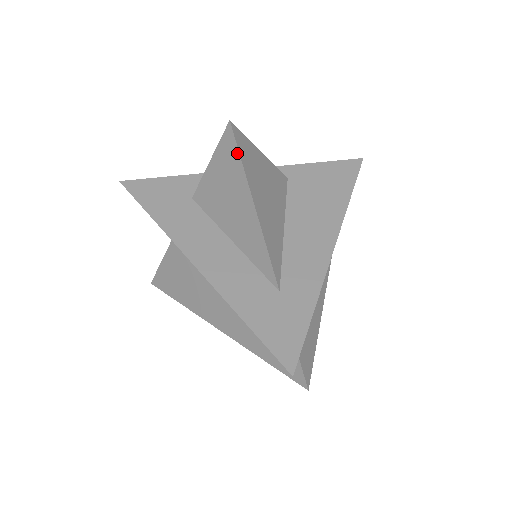
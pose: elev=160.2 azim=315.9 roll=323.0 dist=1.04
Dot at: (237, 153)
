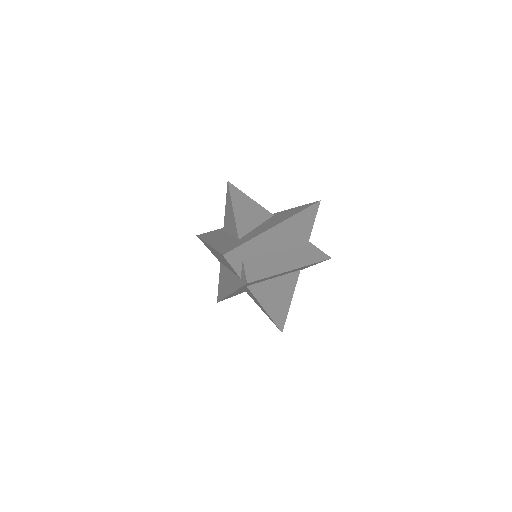
Dot at: (229, 192)
